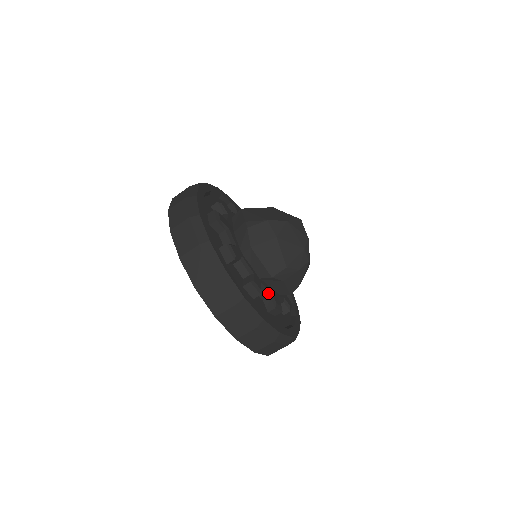
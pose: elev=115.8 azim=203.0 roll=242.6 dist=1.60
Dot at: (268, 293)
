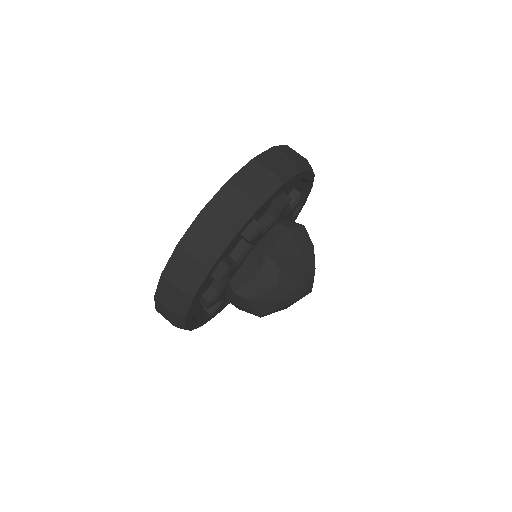
Dot at: (240, 258)
